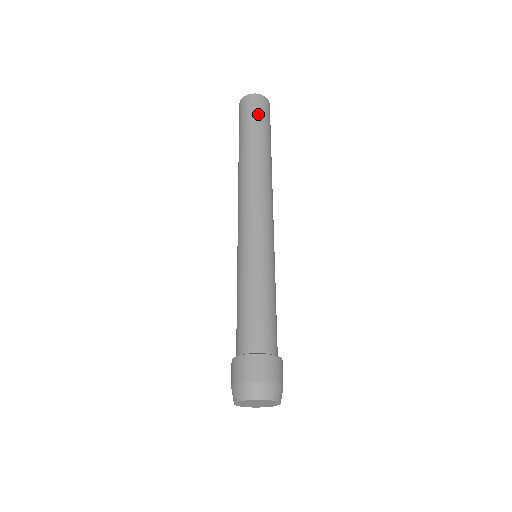
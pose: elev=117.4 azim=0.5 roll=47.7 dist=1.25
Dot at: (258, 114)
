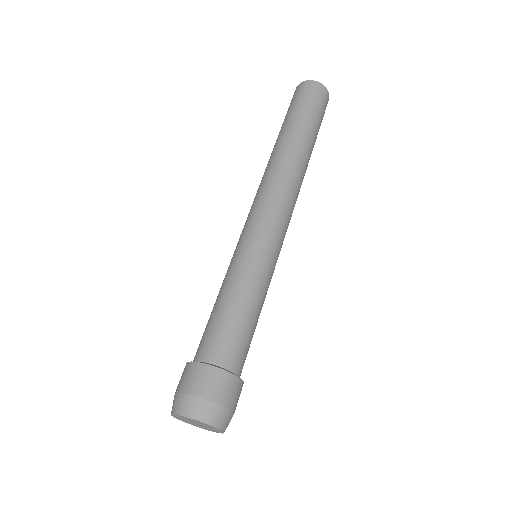
Dot at: (314, 105)
